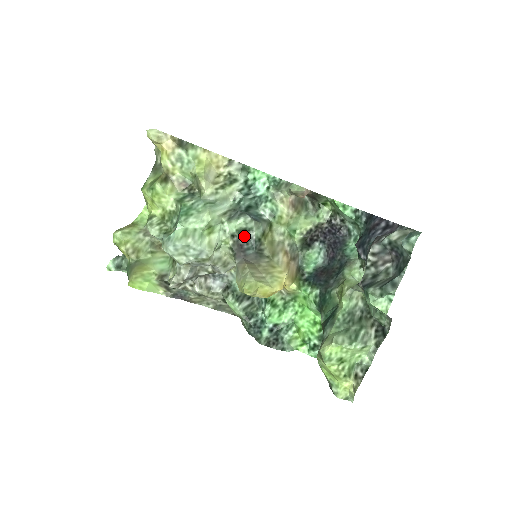
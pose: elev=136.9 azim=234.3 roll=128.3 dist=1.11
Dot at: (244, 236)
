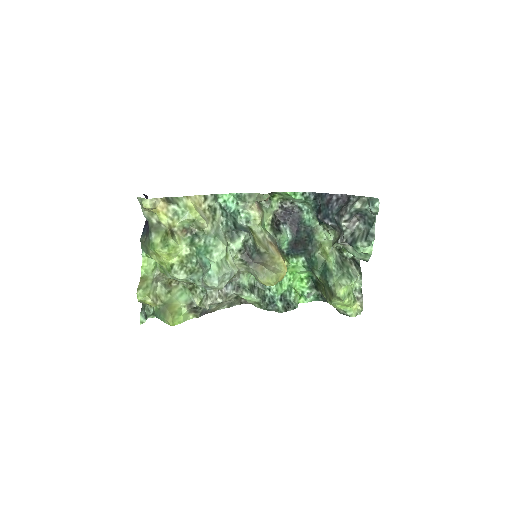
Dot at: (246, 247)
